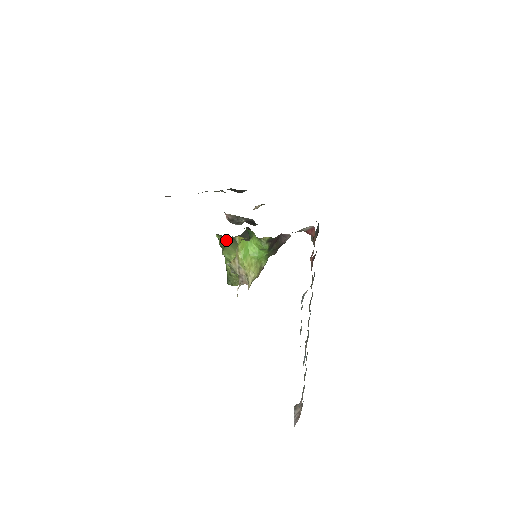
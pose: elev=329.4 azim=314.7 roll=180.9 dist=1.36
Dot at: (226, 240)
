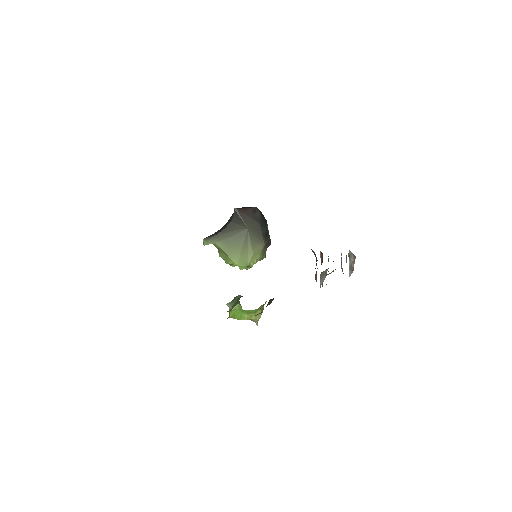
Dot at: (217, 242)
